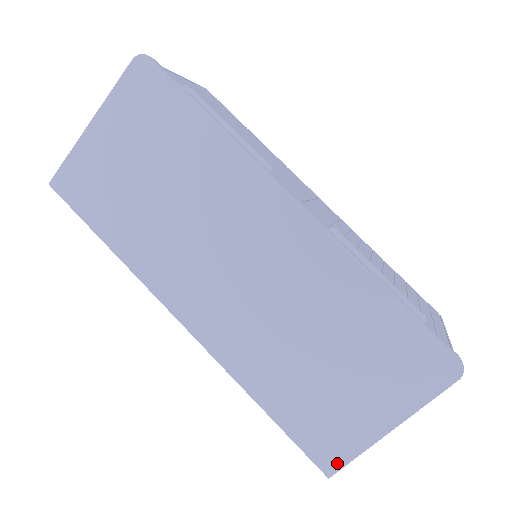
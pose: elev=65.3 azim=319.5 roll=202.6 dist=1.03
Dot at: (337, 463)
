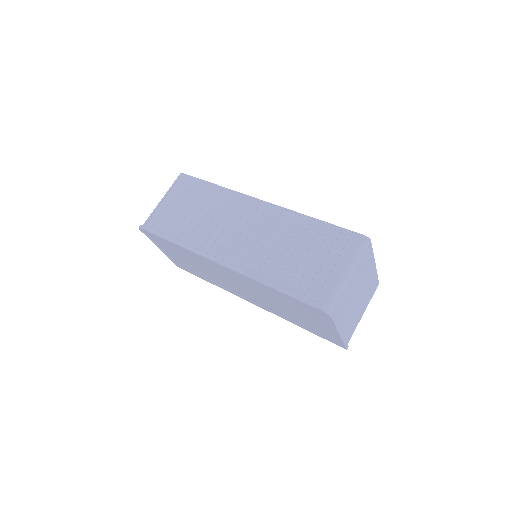
Dot at: (342, 345)
